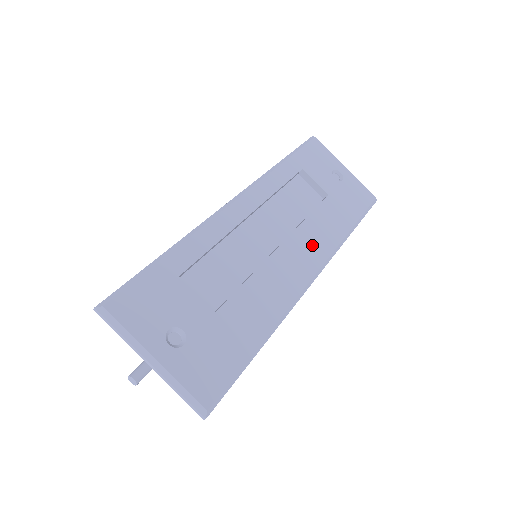
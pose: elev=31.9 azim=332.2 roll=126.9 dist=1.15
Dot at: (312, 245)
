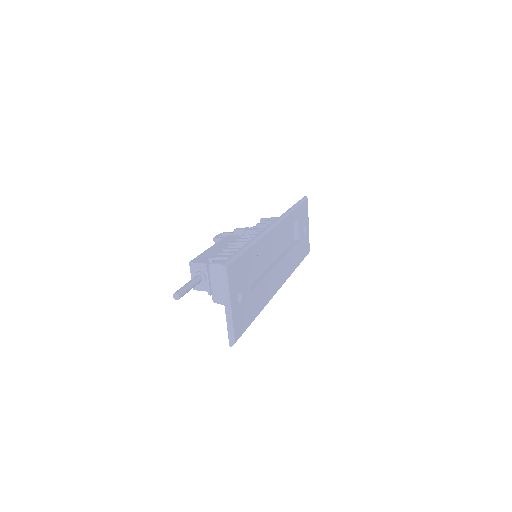
Dot at: (285, 269)
